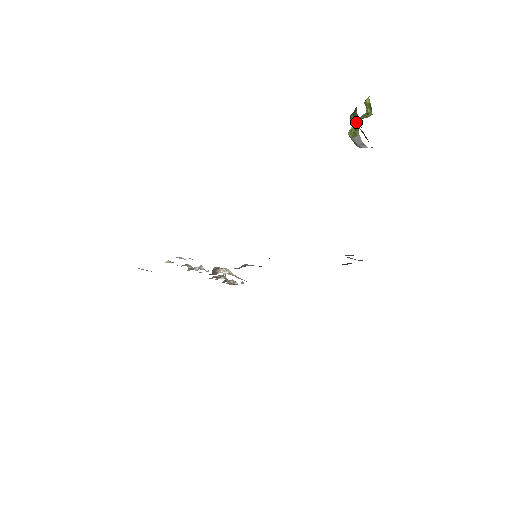
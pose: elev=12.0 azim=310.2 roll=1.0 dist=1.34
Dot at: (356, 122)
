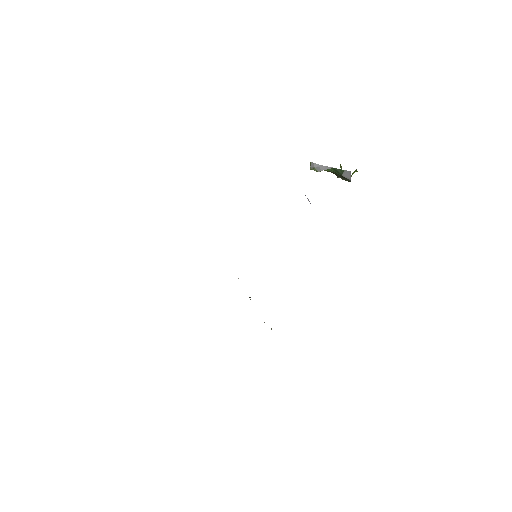
Dot at: occluded
